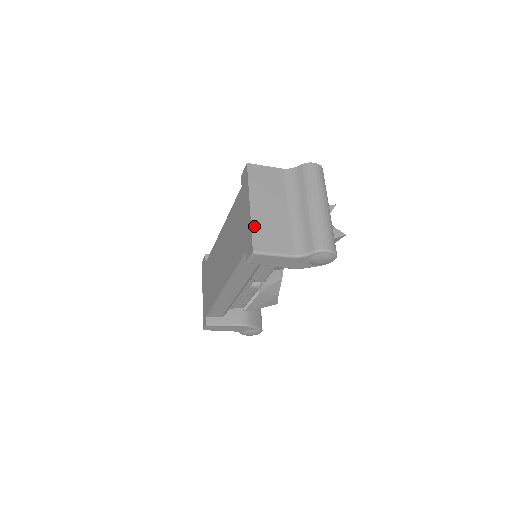
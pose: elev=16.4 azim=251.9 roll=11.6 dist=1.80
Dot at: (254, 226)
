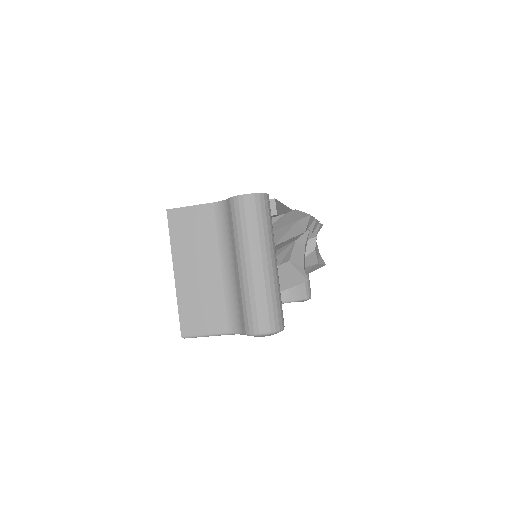
Dot at: (180, 302)
